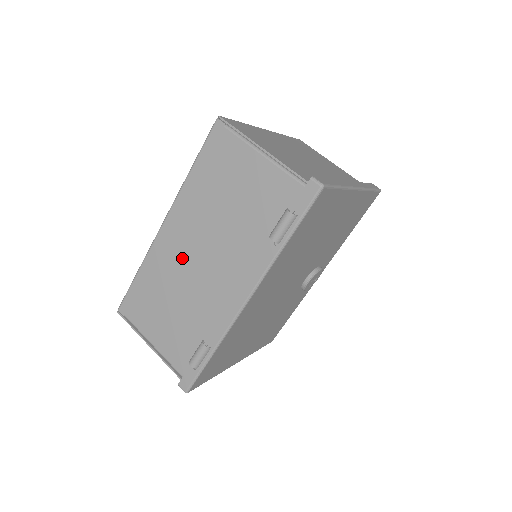
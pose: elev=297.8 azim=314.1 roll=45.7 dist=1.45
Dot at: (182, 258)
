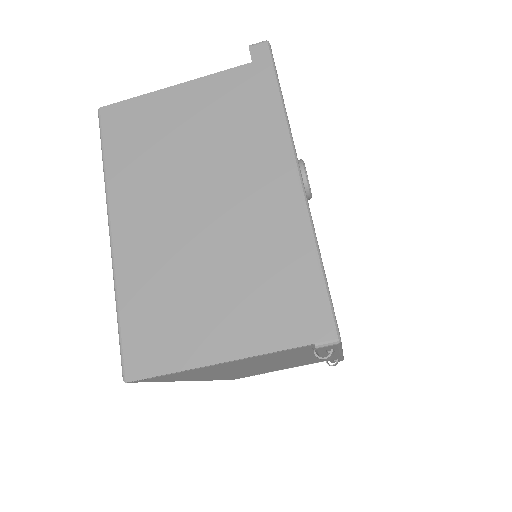
Dot at: occluded
